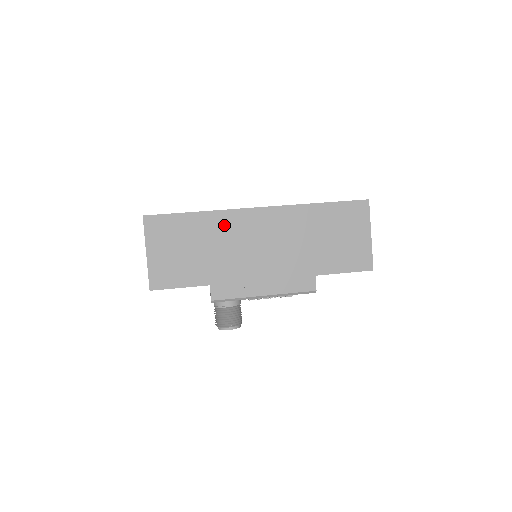
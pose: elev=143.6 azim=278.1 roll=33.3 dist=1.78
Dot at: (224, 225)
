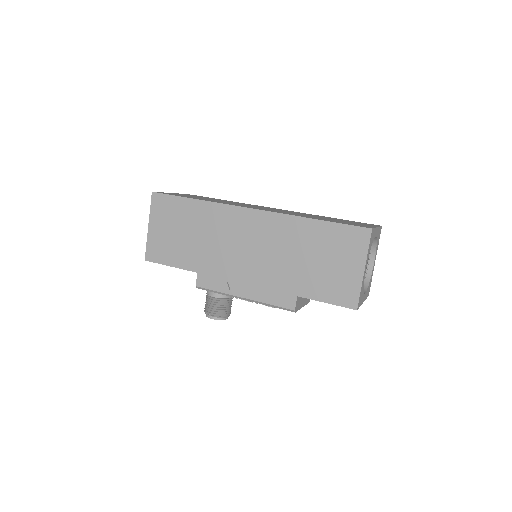
Dot at: (216, 218)
